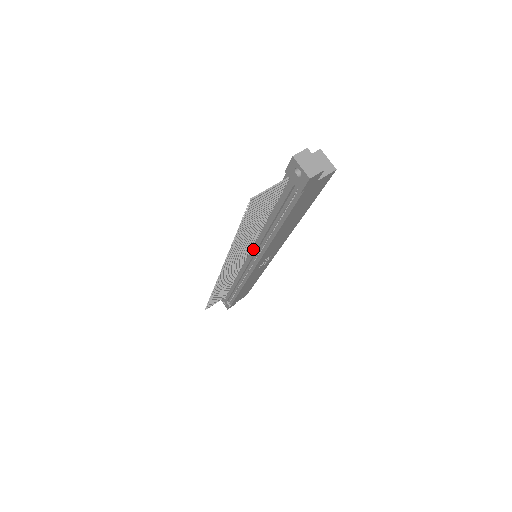
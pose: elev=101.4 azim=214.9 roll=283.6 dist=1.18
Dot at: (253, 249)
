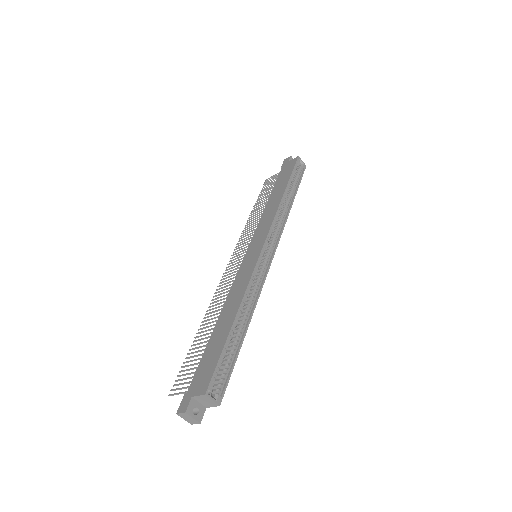
Dot at: occluded
